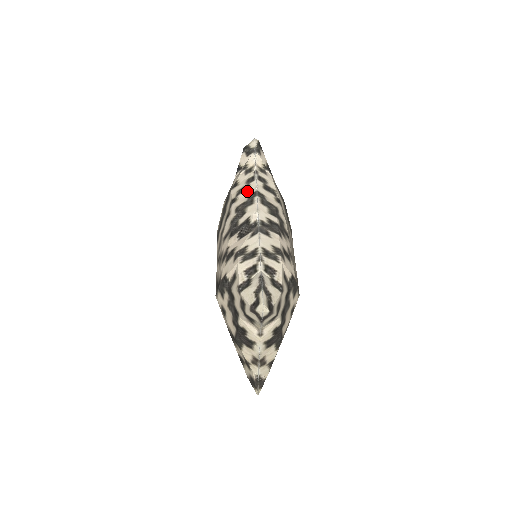
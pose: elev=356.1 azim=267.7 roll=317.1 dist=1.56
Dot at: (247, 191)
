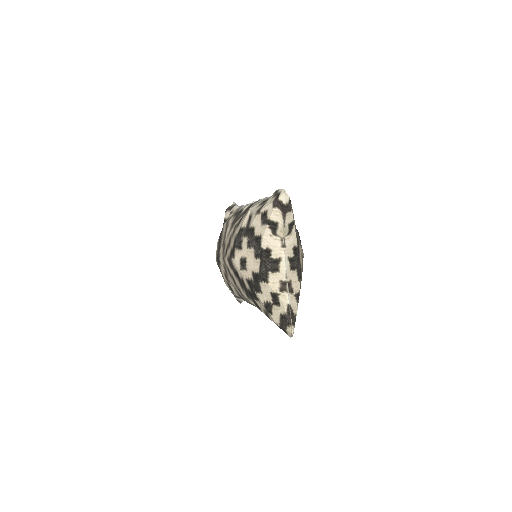
Dot at: occluded
